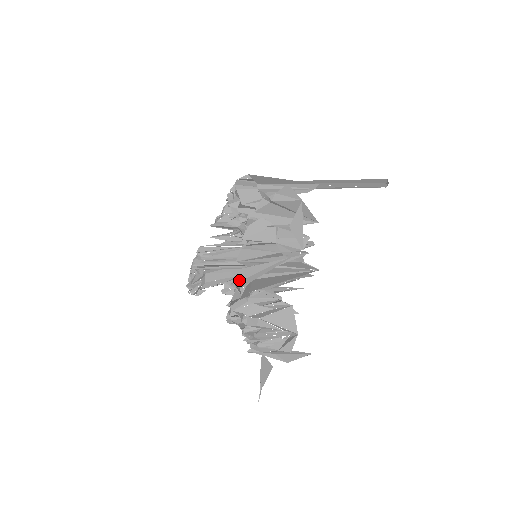
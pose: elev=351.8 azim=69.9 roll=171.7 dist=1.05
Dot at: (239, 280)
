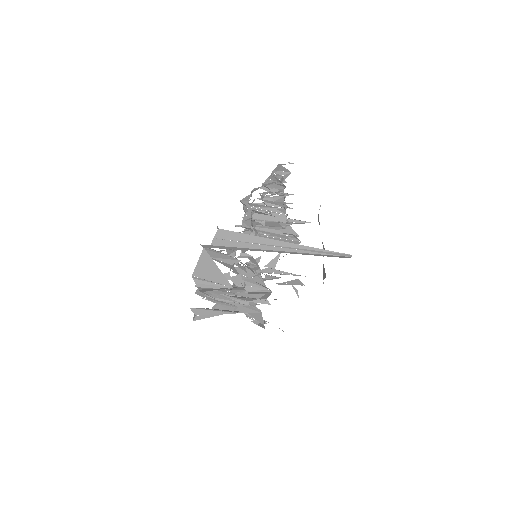
Dot at: (197, 312)
